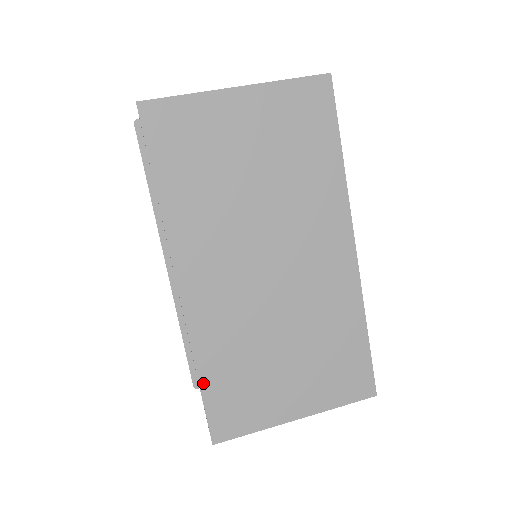
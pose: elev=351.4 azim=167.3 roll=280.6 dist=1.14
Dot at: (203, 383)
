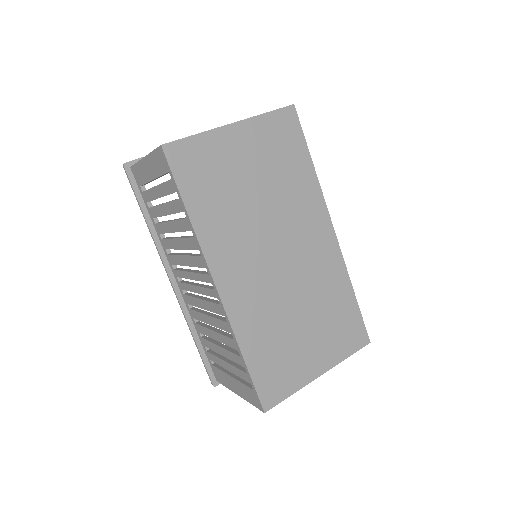
Dot at: (249, 363)
